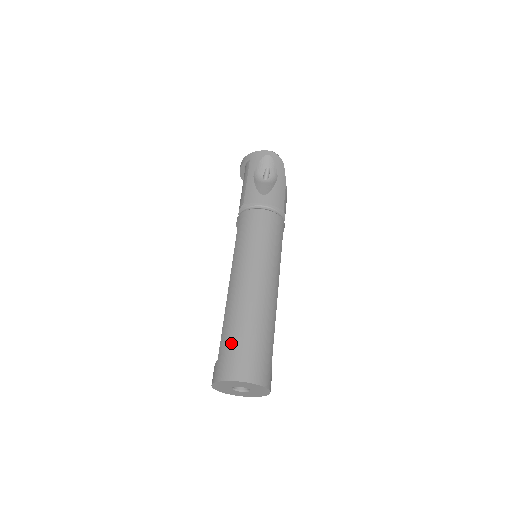
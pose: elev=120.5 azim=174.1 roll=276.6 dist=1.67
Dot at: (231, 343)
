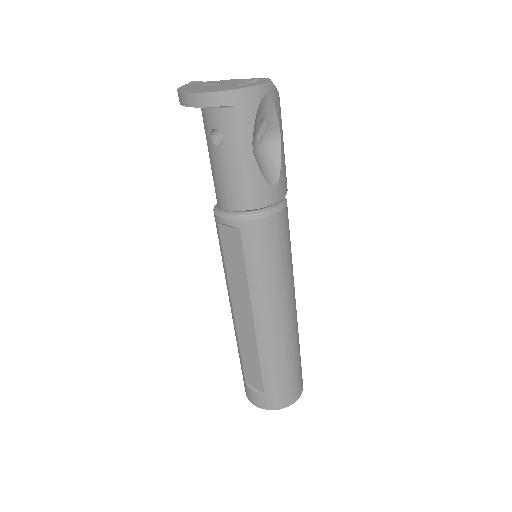
Dot at: (281, 380)
